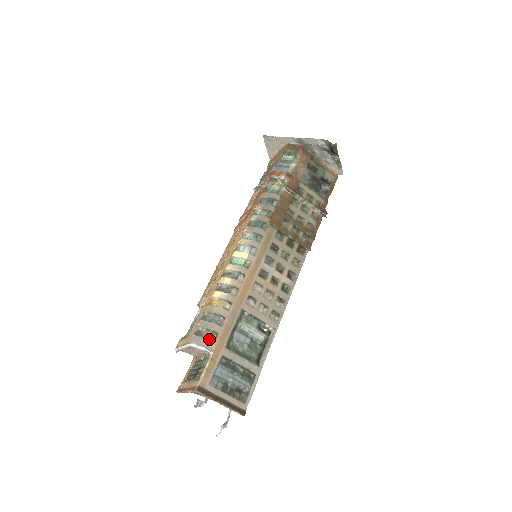
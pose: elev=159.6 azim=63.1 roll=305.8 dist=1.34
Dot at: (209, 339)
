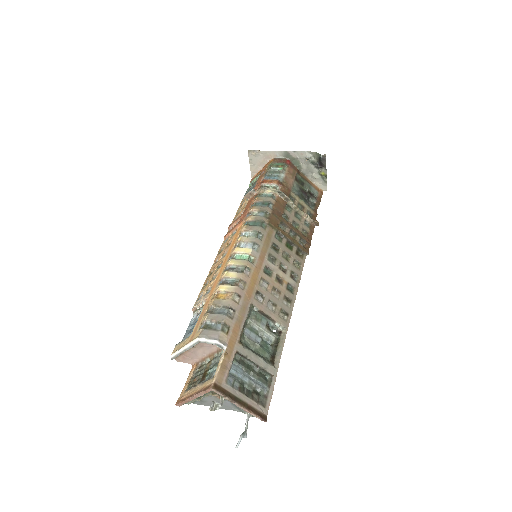
Dot at: (221, 332)
